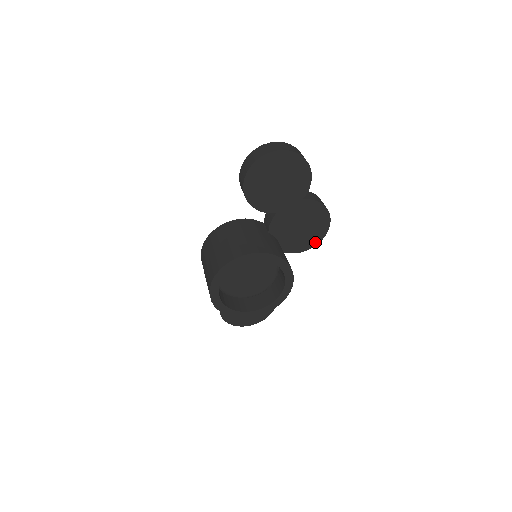
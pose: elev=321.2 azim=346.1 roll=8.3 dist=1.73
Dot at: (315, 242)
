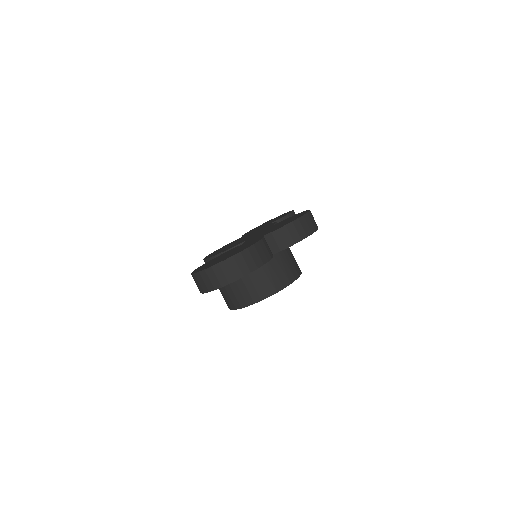
Dot at: occluded
